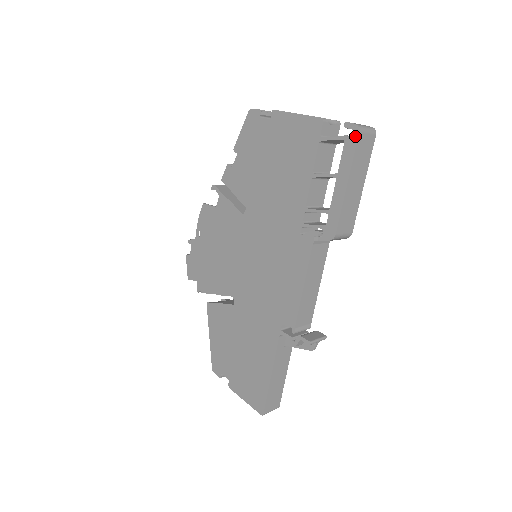
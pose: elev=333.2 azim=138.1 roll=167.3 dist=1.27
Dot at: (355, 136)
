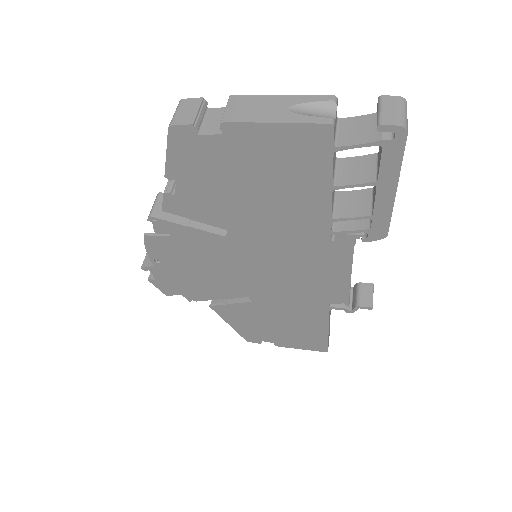
Dot at: (401, 140)
